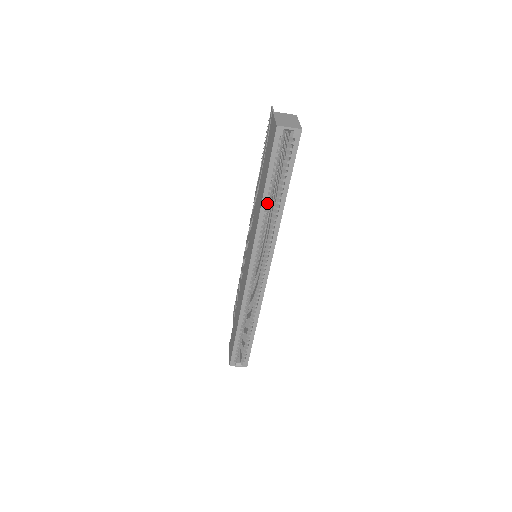
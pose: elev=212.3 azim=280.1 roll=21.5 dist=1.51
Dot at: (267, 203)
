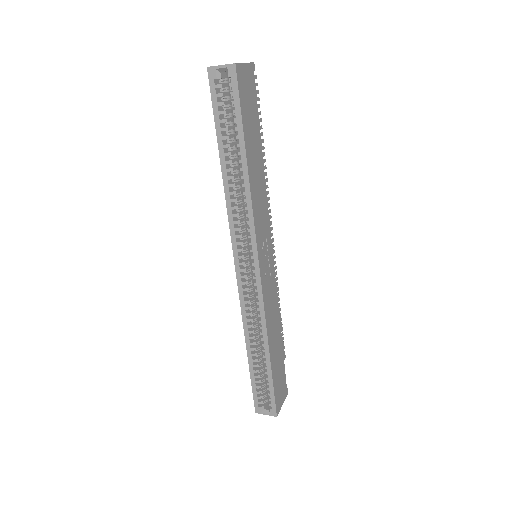
Dot at: (232, 173)
